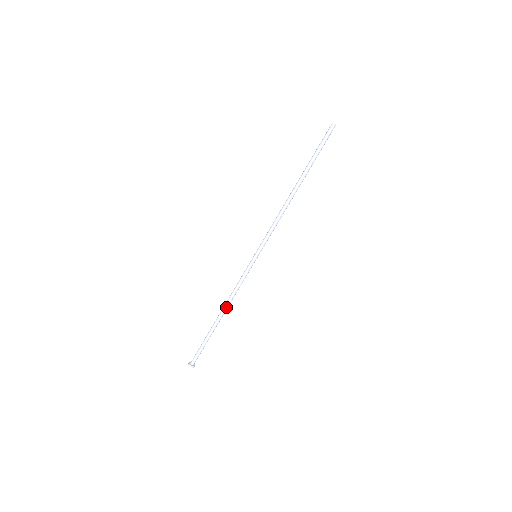
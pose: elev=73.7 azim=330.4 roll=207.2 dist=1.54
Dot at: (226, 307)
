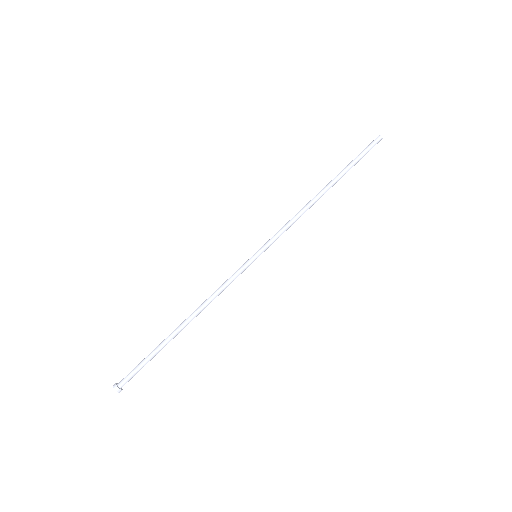
Dot at: (196, 311)
